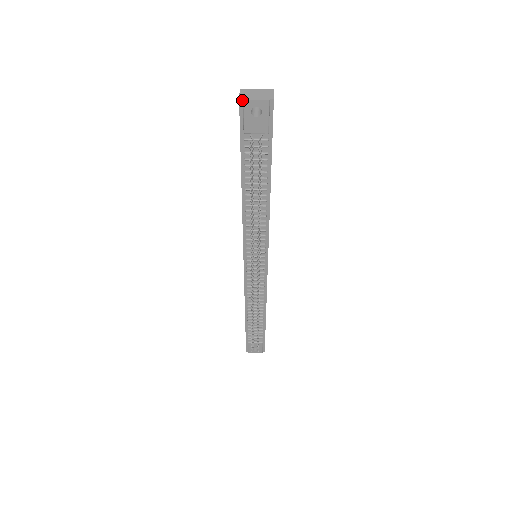
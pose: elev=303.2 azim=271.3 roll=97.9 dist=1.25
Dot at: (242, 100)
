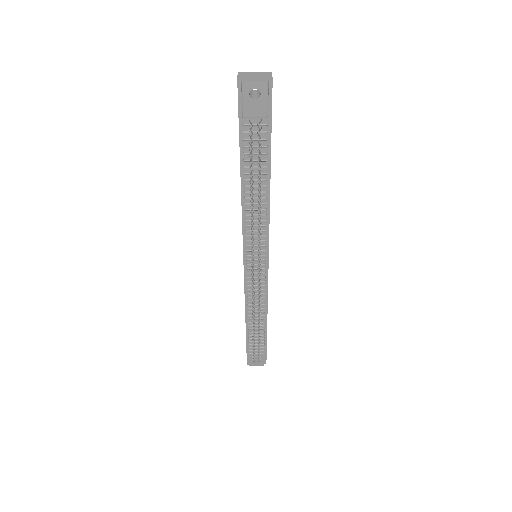
Dot at: (240, 82)
